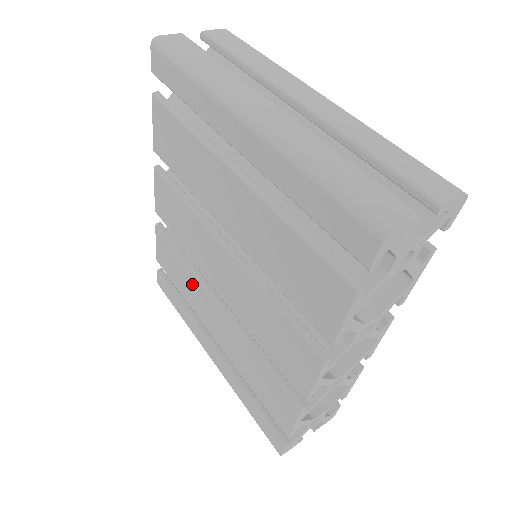
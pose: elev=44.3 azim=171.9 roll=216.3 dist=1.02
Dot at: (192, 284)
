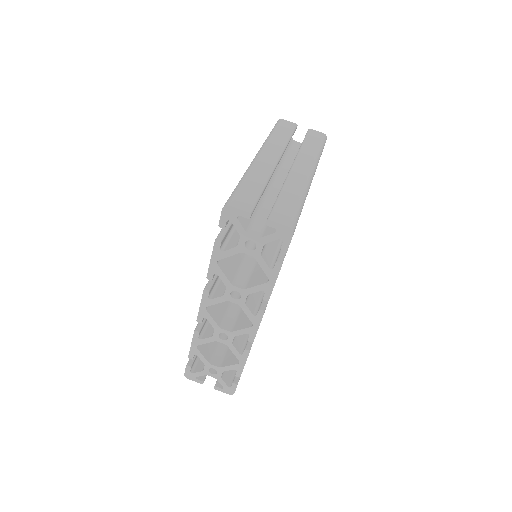
Dot at: occluded
